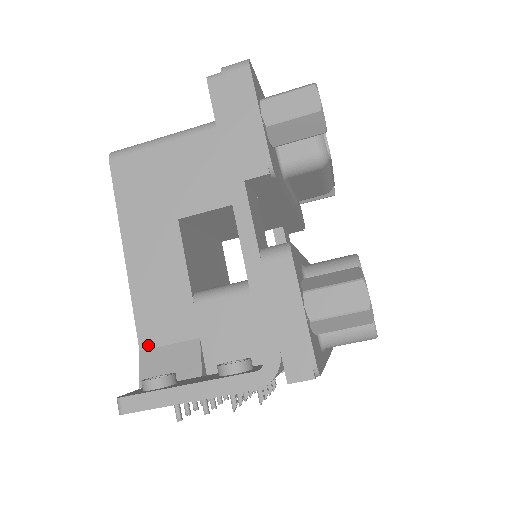
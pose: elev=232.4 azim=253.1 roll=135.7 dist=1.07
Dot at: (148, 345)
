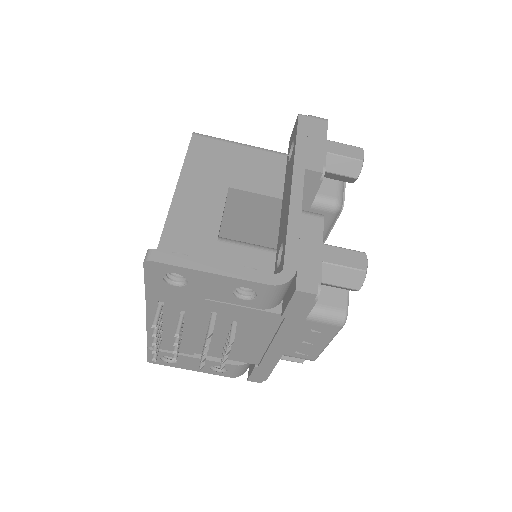
Dot at: occluded
